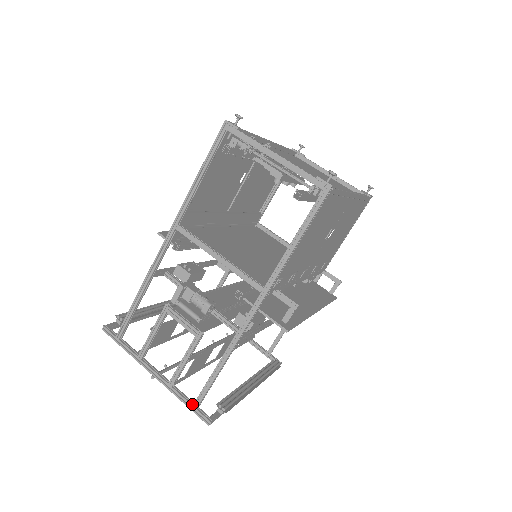
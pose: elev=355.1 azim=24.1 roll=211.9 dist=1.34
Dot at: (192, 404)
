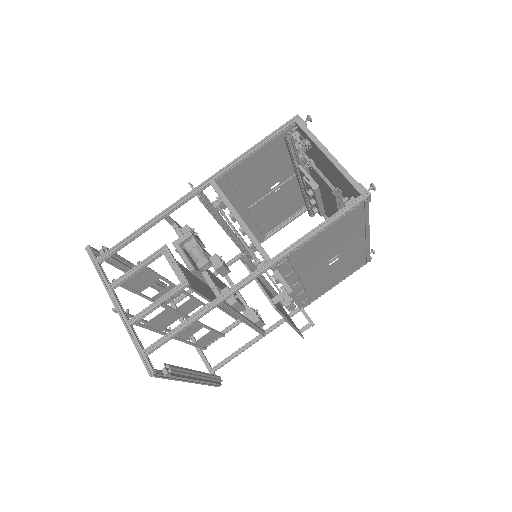
Dot at: (143, 349)
